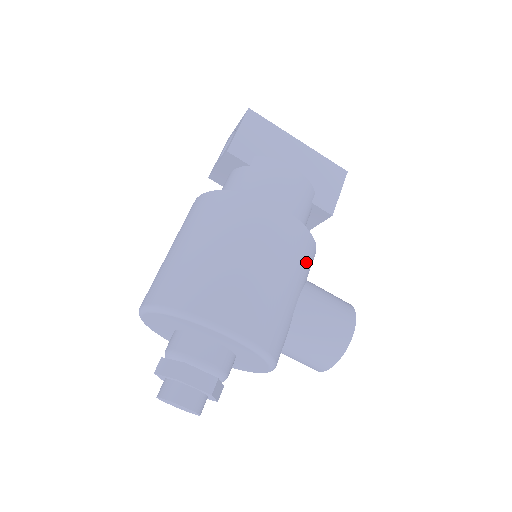
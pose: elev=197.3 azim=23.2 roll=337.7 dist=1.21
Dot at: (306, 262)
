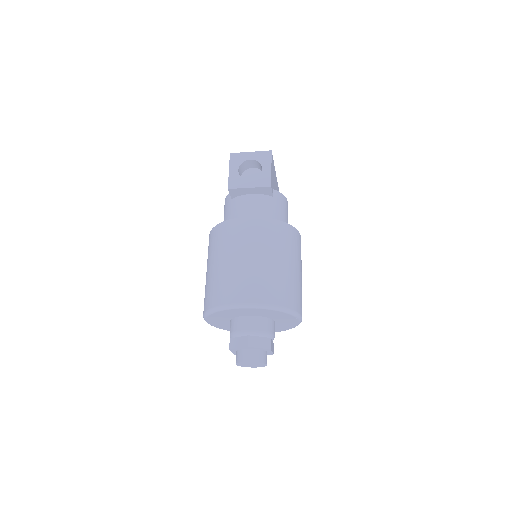
Dot at: occluded
